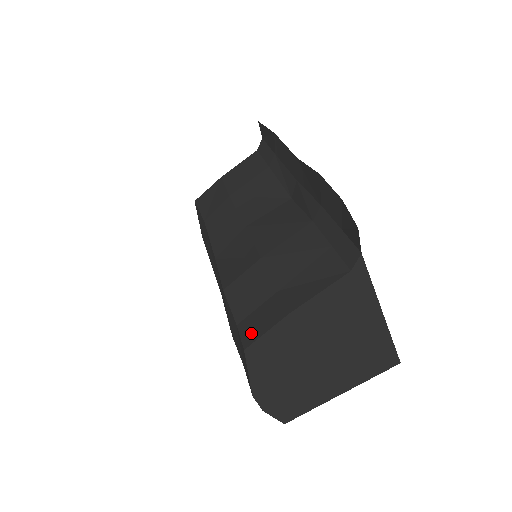
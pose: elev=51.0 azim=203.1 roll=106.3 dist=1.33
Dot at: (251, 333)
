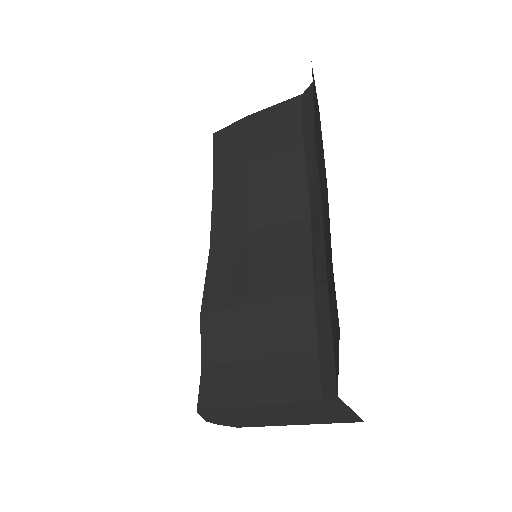
Dot at: (208, 395)
